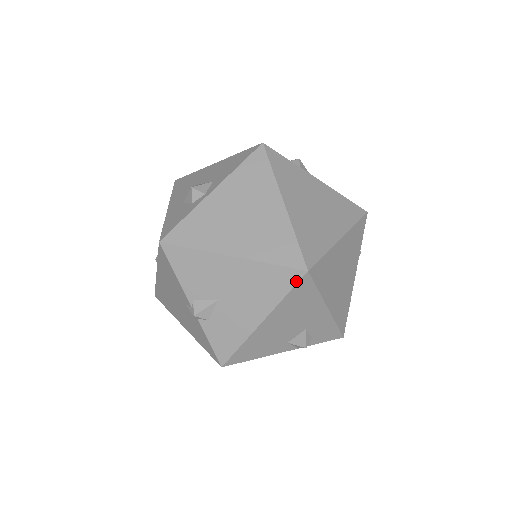
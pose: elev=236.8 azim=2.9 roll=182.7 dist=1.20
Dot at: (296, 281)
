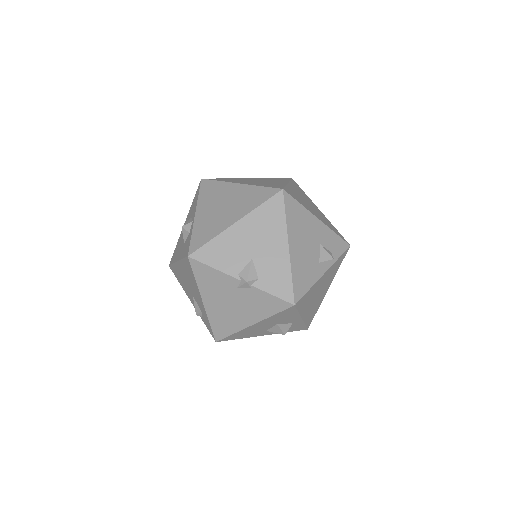
Dot at: (282, 201)
